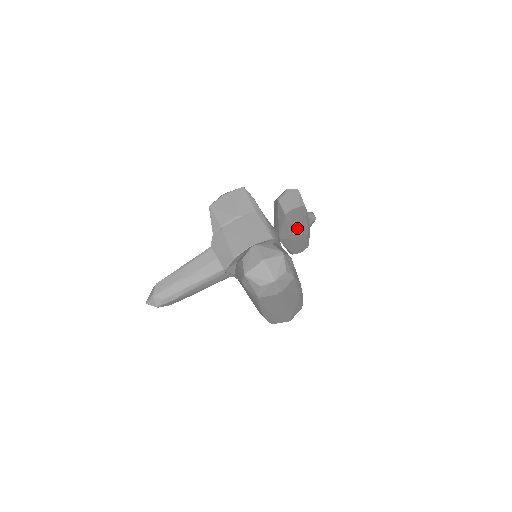
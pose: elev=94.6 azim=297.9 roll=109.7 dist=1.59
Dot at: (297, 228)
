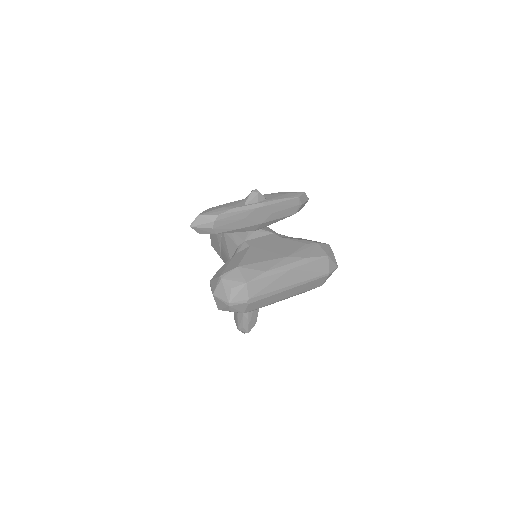
Dot at: (247, 220)
